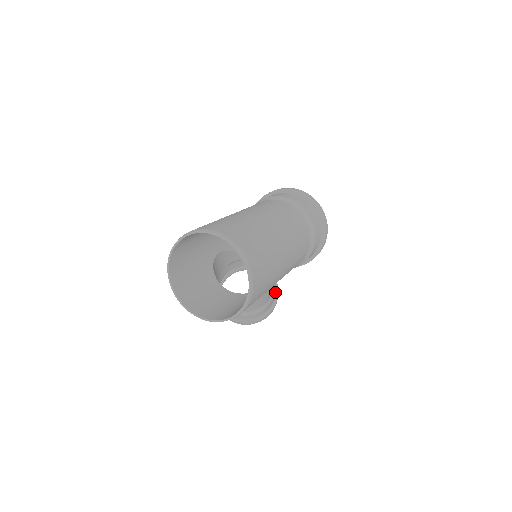
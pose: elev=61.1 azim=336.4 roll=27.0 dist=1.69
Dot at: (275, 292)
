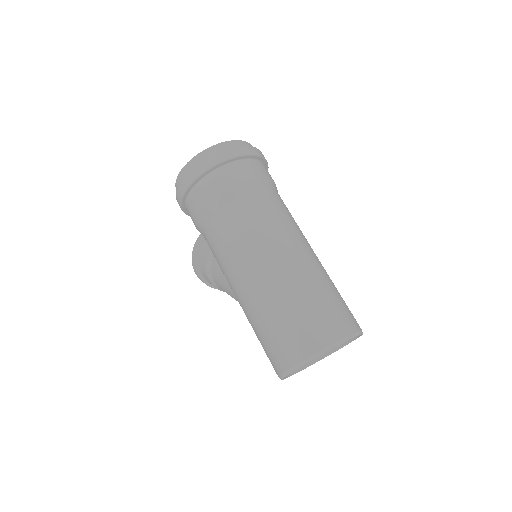
Dot at: occluded
